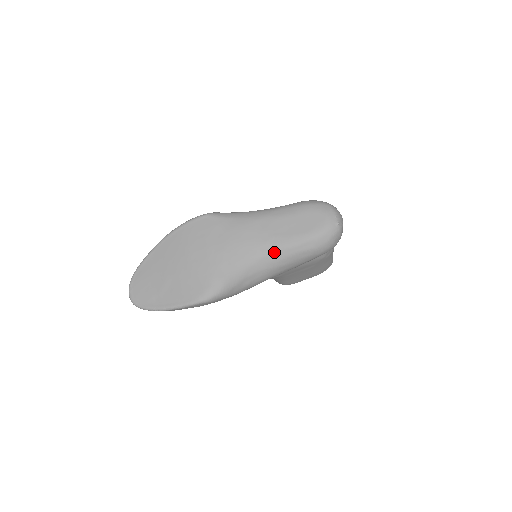
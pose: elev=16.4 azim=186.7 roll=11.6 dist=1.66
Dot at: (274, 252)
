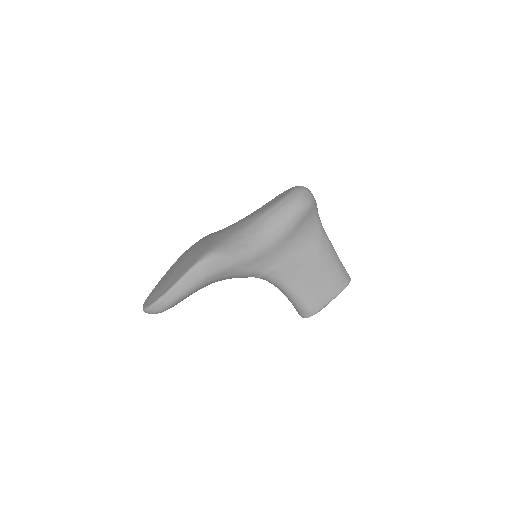
Dot at: (258, 219)
